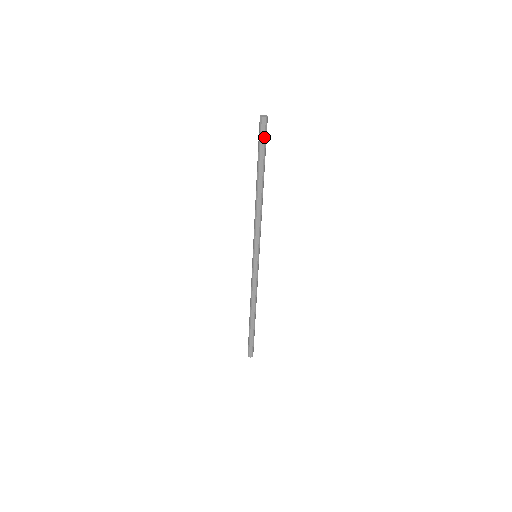
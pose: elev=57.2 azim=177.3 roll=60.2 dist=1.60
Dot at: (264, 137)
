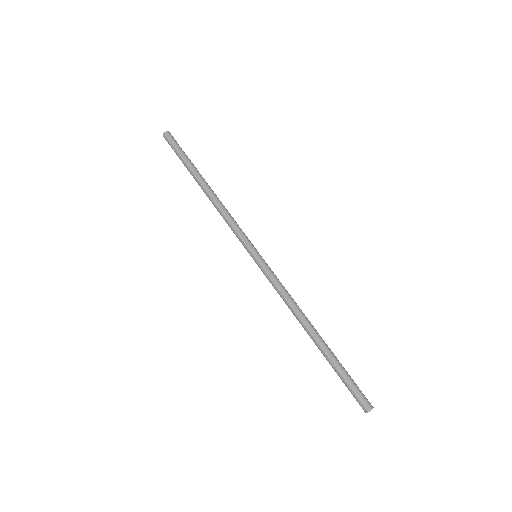
Dot at: (175, 146)
